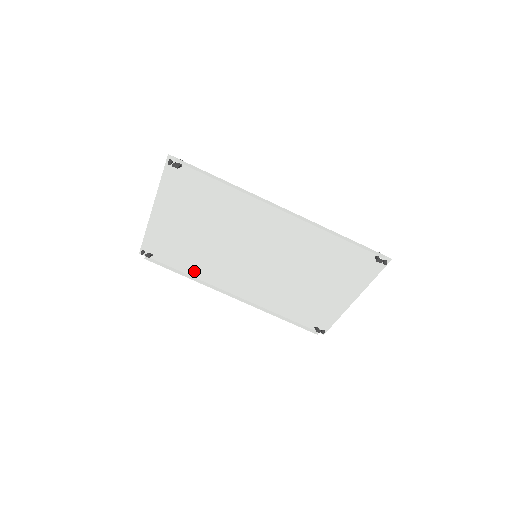
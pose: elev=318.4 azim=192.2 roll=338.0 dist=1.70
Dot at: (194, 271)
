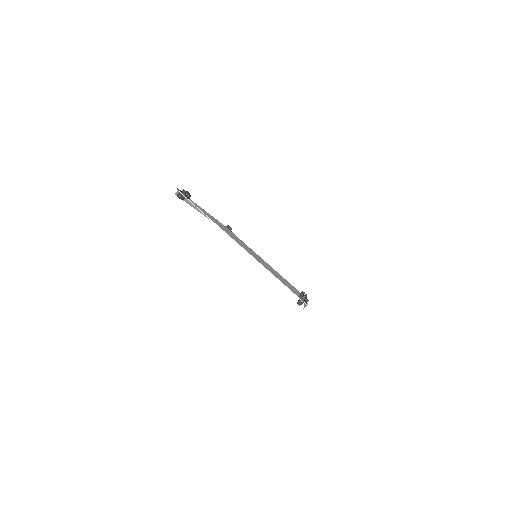
Dot at: occluded
